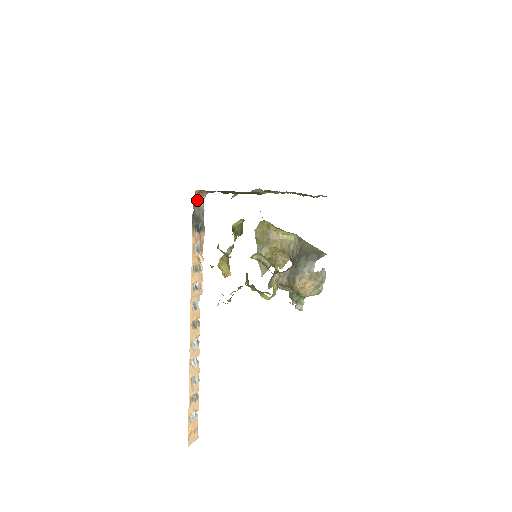
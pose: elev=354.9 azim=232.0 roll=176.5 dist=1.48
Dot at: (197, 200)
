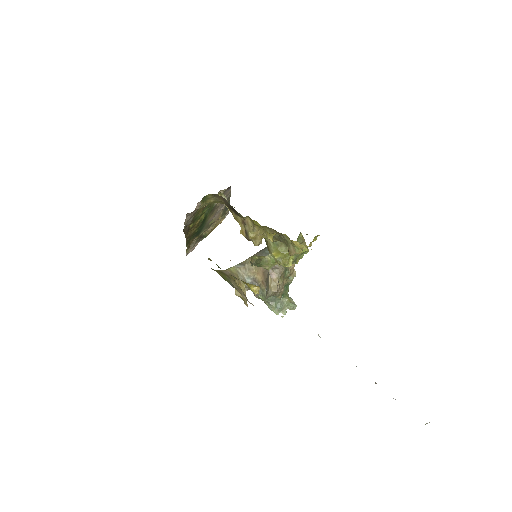
Dot at: occluded
